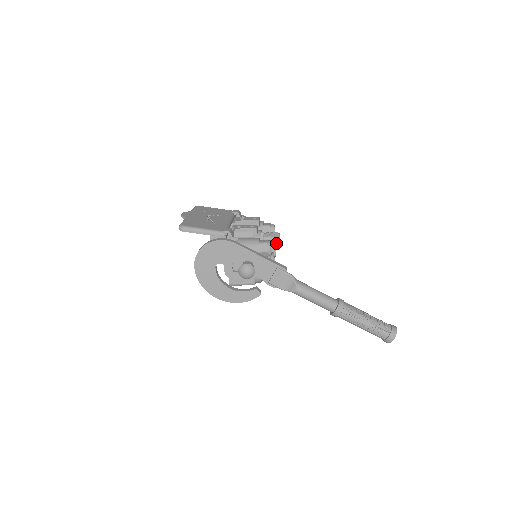
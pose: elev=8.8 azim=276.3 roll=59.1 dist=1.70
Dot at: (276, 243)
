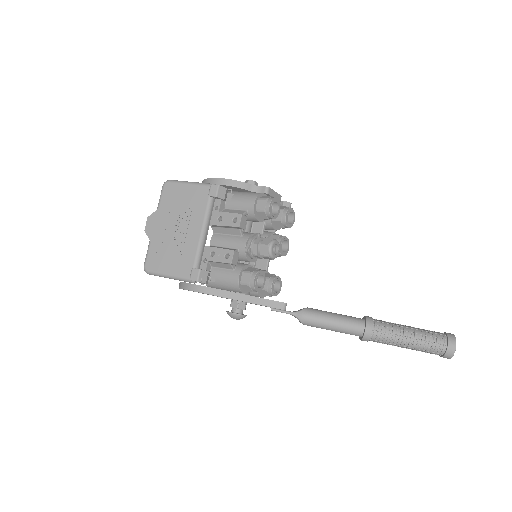
Dot at: (270, 259)
